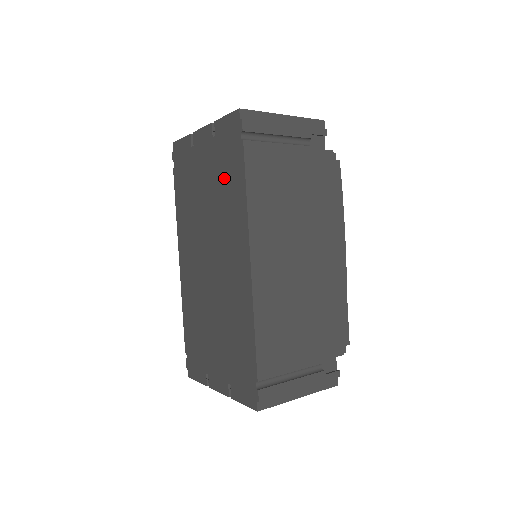
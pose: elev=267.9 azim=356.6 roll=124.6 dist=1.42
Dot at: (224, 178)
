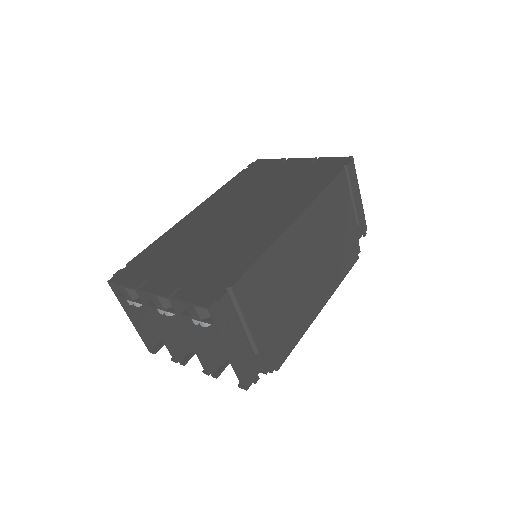
Dot at: (305, 179)
